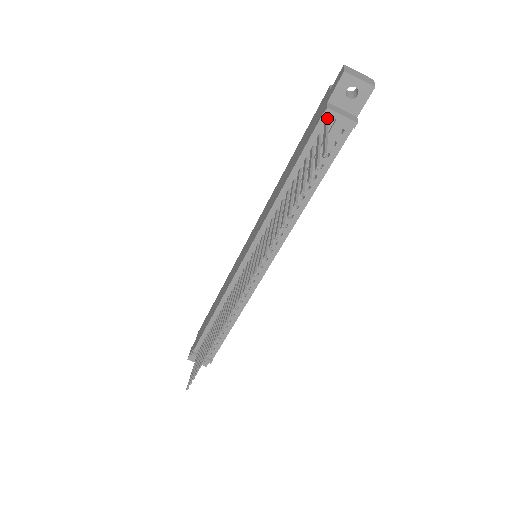
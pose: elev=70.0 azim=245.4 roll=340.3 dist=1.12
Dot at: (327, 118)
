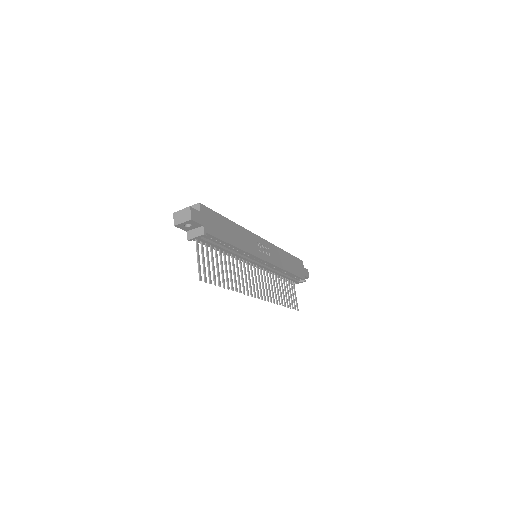
Dot at: occluded
